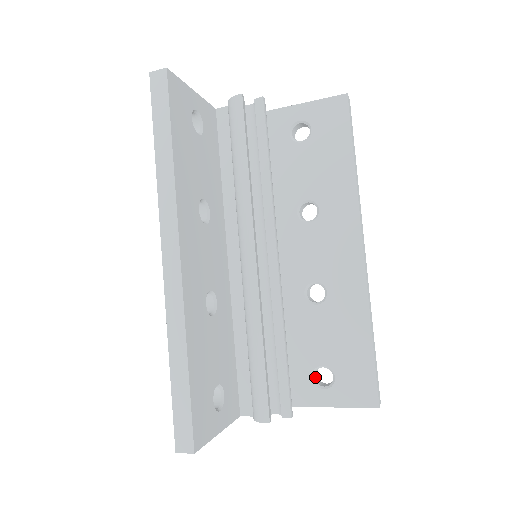
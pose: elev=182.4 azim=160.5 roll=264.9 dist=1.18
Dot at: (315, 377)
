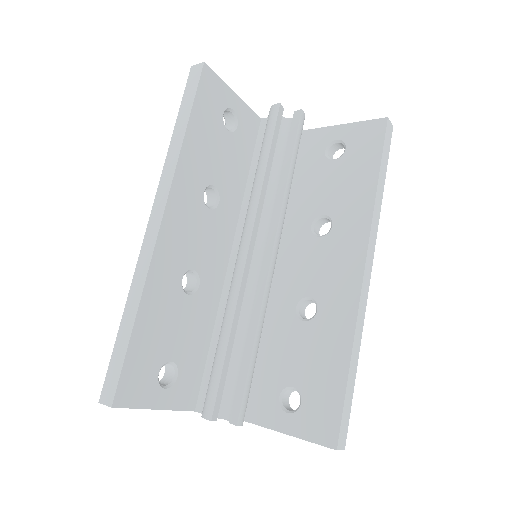
Dot at: (284, 399)
